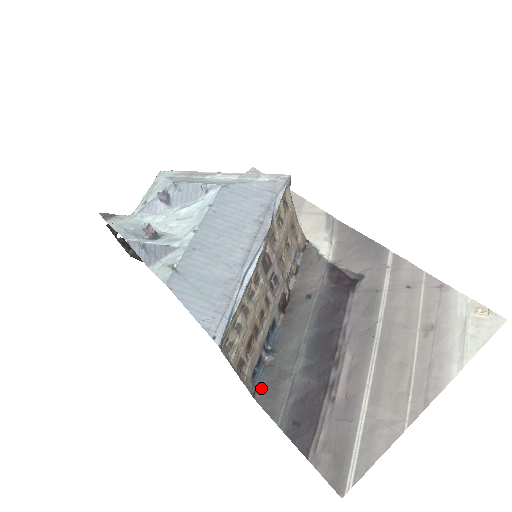
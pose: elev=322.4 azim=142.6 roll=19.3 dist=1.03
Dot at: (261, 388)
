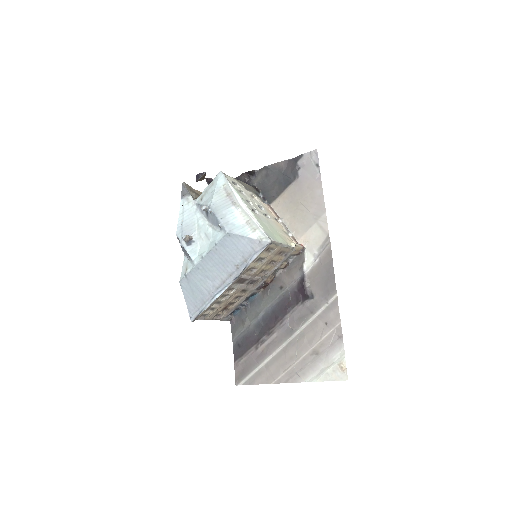
Dot at: (235, 319)
